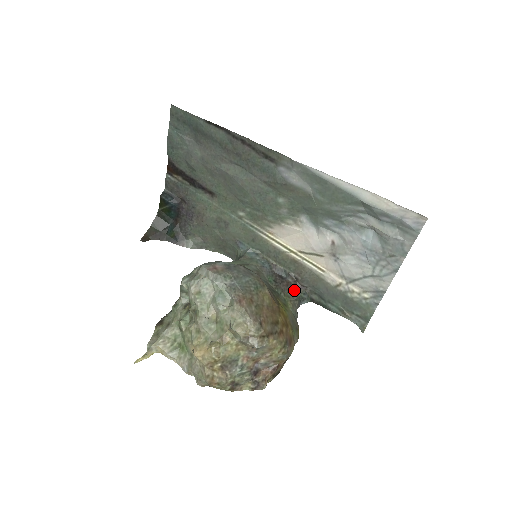
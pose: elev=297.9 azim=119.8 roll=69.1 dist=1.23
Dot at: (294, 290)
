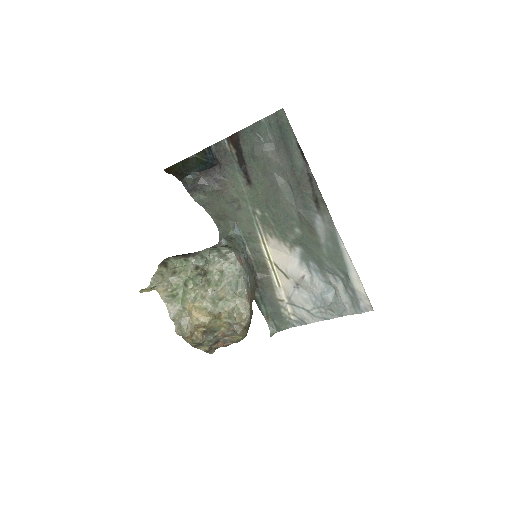
Dot at: occluded
